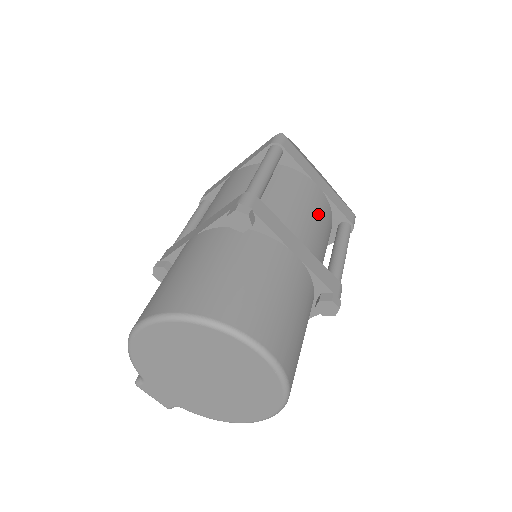
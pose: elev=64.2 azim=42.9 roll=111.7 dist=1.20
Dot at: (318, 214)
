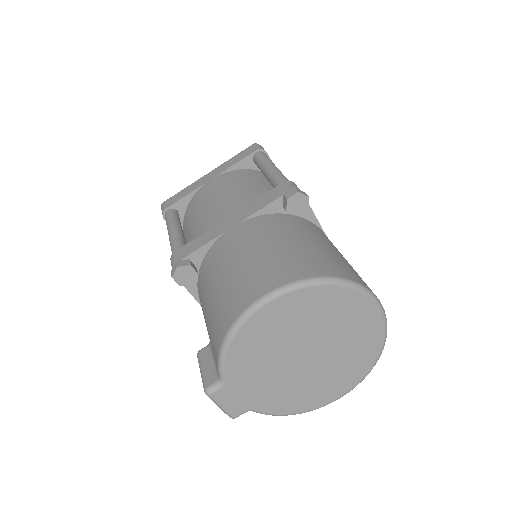
Dot at: occluded
